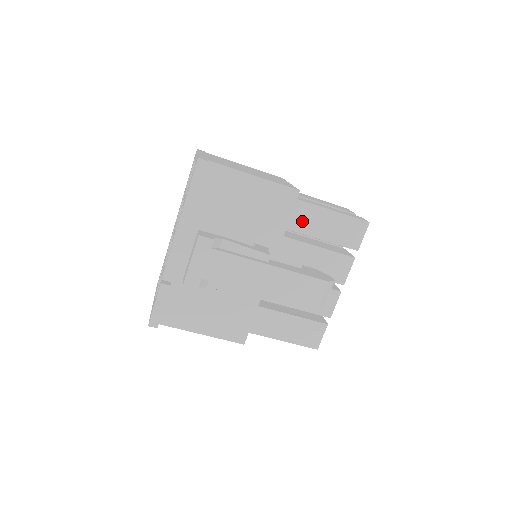
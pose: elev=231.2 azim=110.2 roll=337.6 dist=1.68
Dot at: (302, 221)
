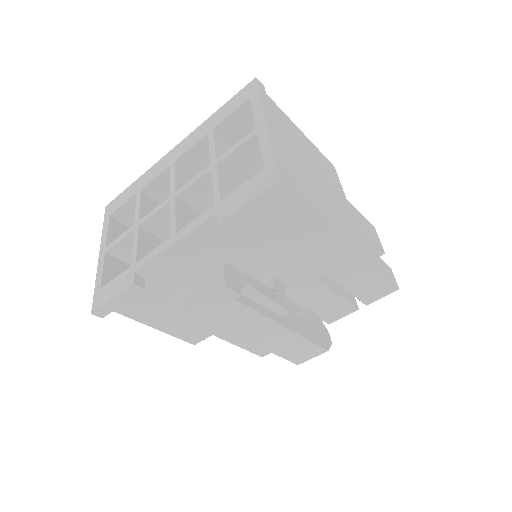
Dot at: (338, 266)
